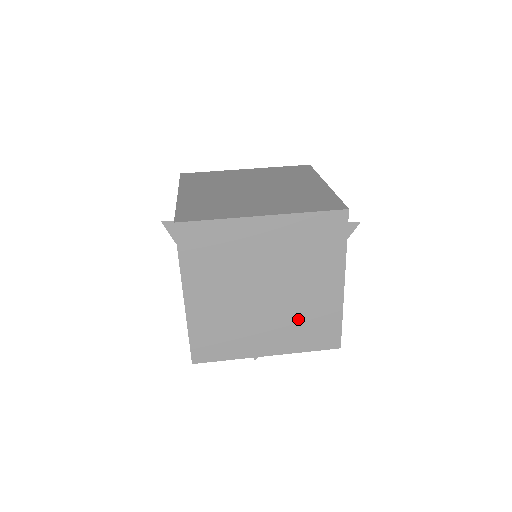
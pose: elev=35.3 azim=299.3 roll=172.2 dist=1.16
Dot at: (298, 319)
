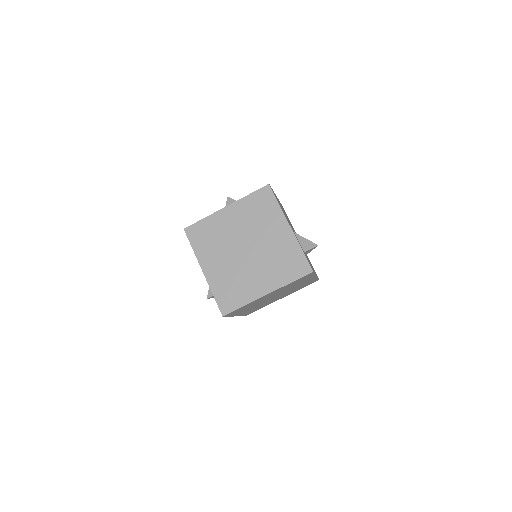
Dot at: (295, 289)
